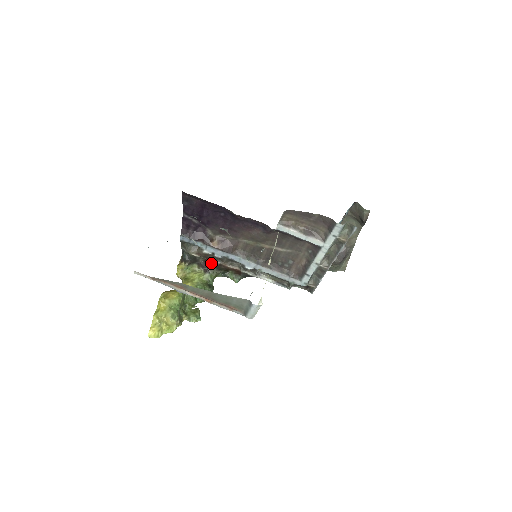
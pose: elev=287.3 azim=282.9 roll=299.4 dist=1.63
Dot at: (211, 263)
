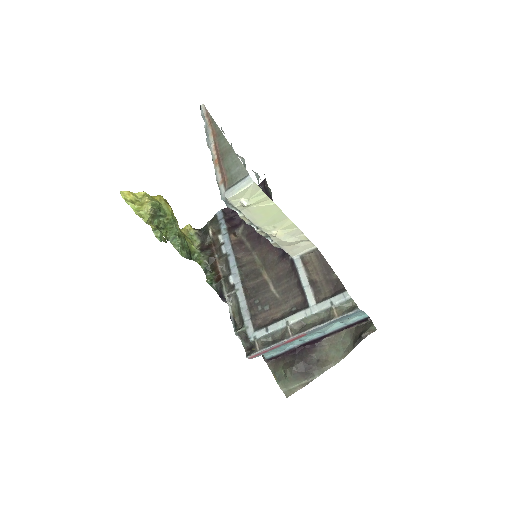
Dot at: (211, 250)
